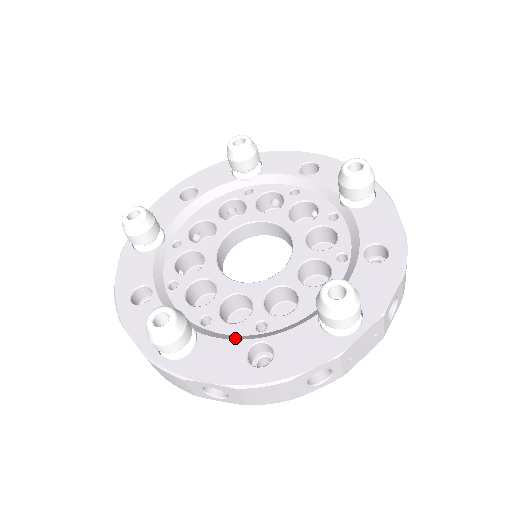
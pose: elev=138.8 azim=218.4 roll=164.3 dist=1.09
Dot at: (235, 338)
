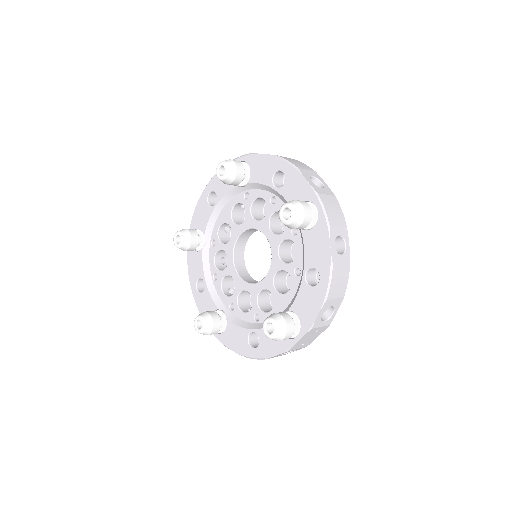
Dot at: (243, 326)
